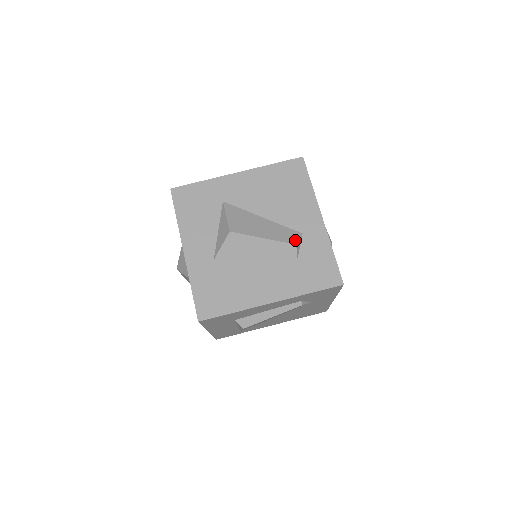
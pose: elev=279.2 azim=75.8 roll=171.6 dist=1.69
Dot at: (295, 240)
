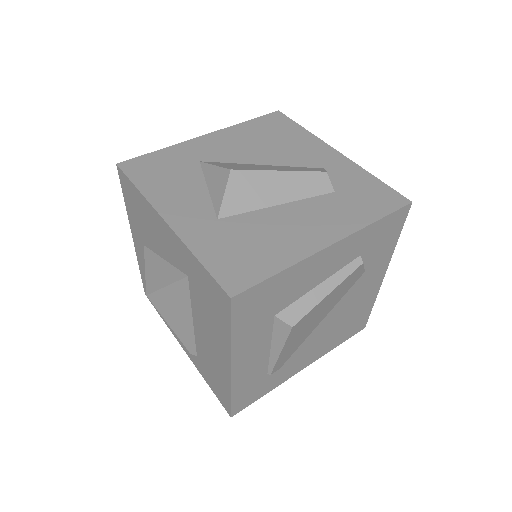
Dot at: (321, 170)
